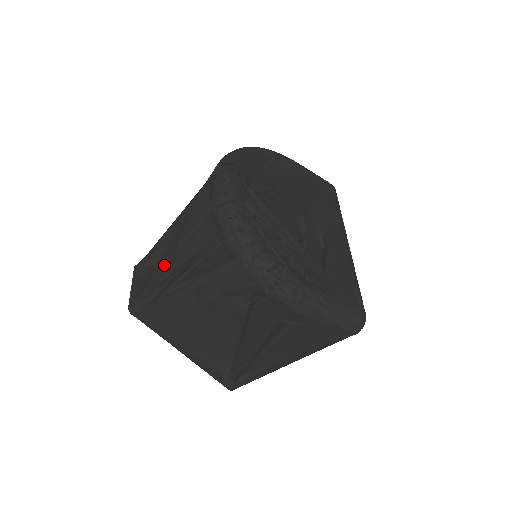
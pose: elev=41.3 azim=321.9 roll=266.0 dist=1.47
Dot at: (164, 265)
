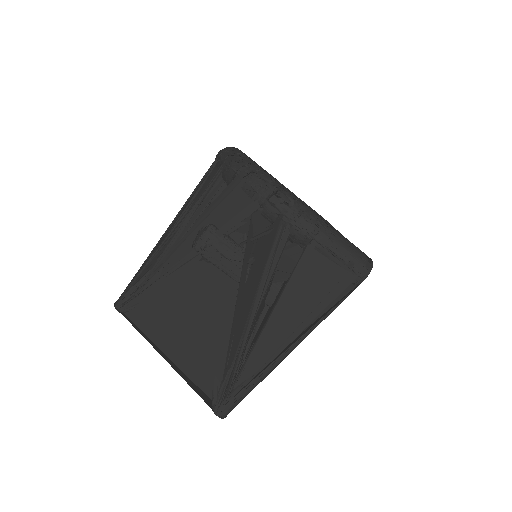
Dot at: (163, 235)
